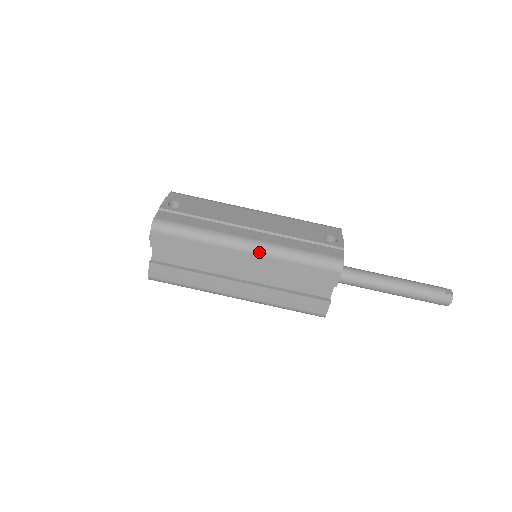
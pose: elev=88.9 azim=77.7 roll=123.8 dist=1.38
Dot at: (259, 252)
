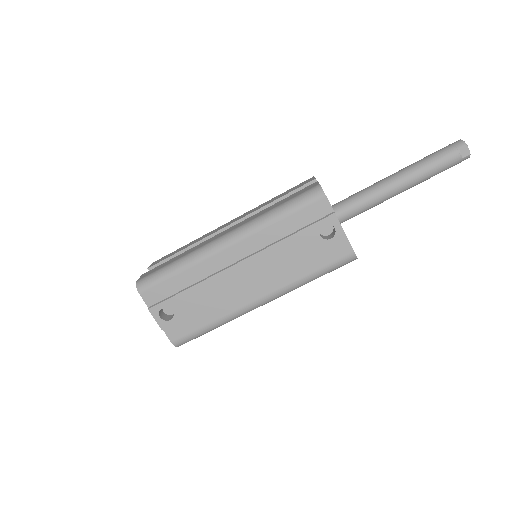
Dot at: occluded
